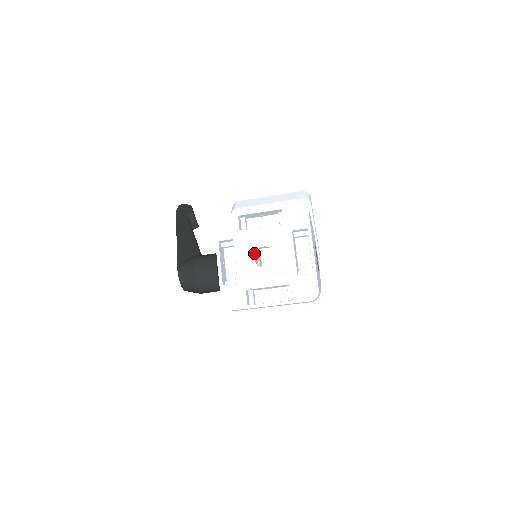
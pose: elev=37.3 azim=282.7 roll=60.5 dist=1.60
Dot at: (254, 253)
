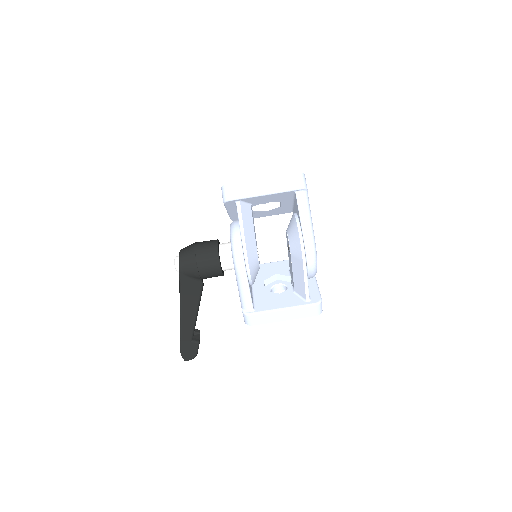
Dot at: occluded
